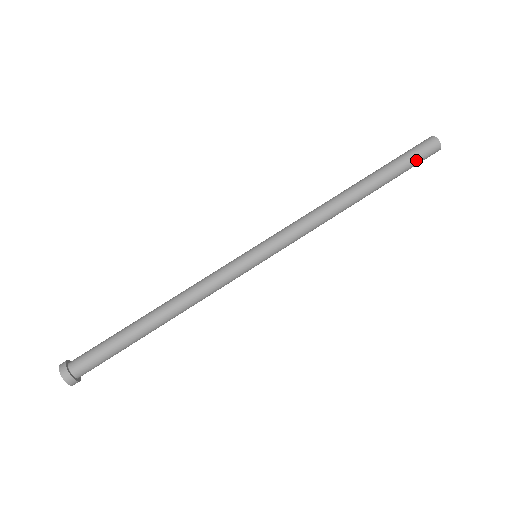
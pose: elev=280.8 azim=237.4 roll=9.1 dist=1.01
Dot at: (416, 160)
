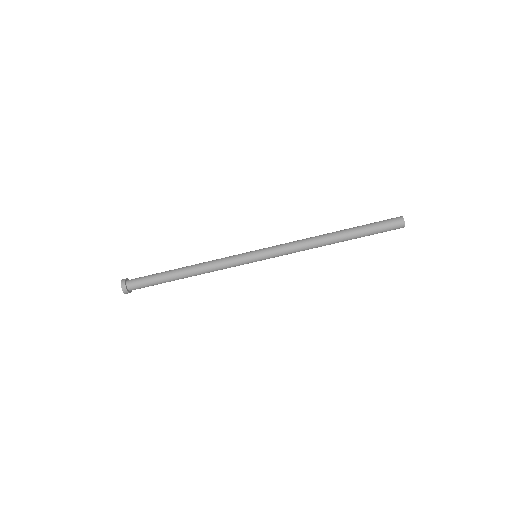
Dot at: (383, 231)
